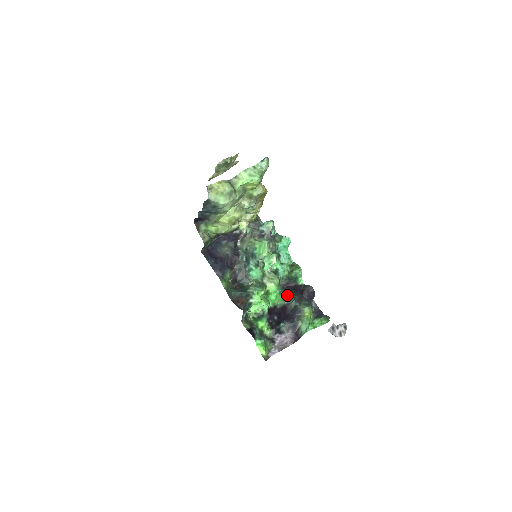
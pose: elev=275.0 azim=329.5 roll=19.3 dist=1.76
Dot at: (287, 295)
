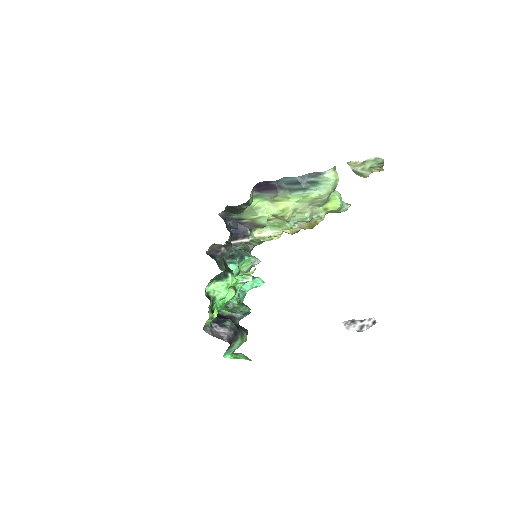
Dot at: occluded
